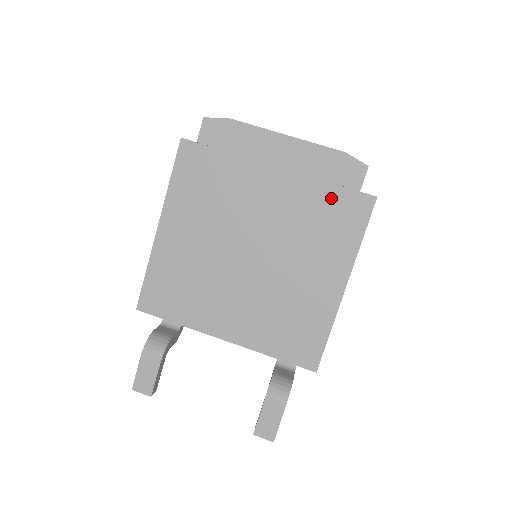
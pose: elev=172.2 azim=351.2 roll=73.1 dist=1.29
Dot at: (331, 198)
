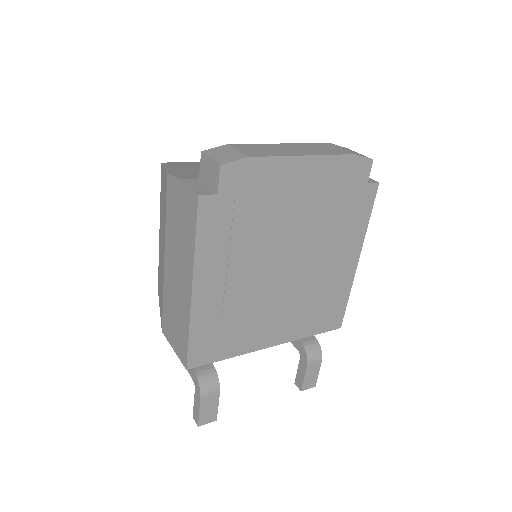
Dot at: (346, 198)
